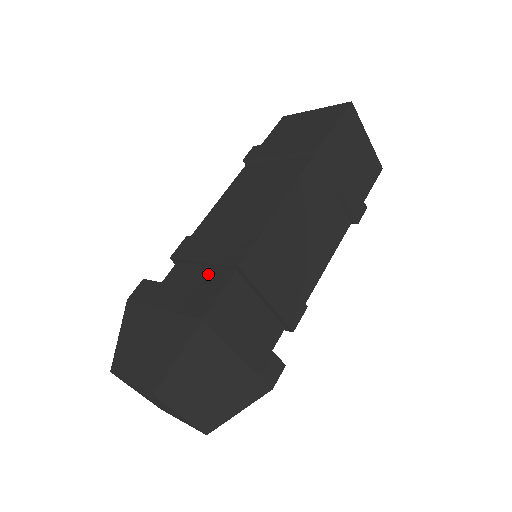
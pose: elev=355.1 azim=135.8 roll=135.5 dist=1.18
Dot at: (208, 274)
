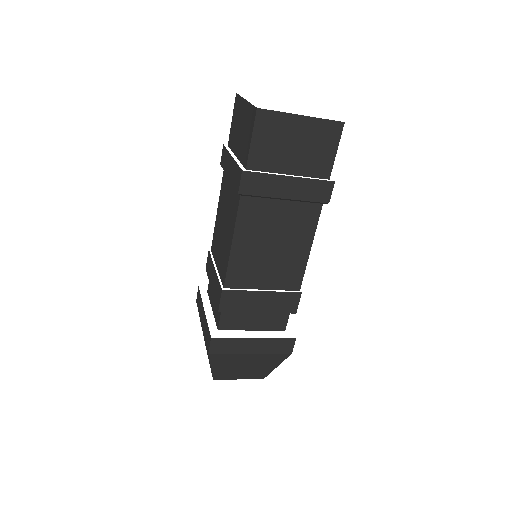
Dot at: occluded
